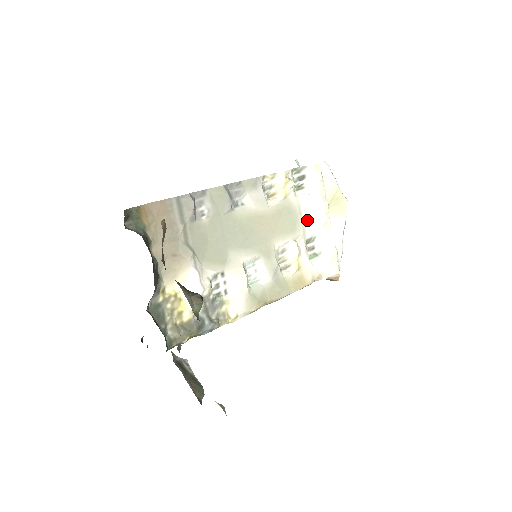
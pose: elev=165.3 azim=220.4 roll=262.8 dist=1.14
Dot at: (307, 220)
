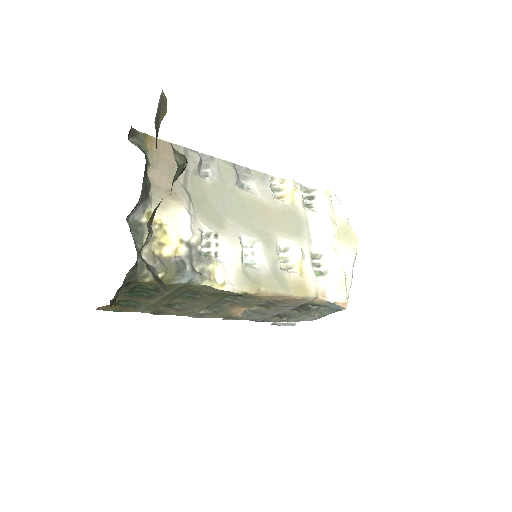
Dot at: (314, 233)
